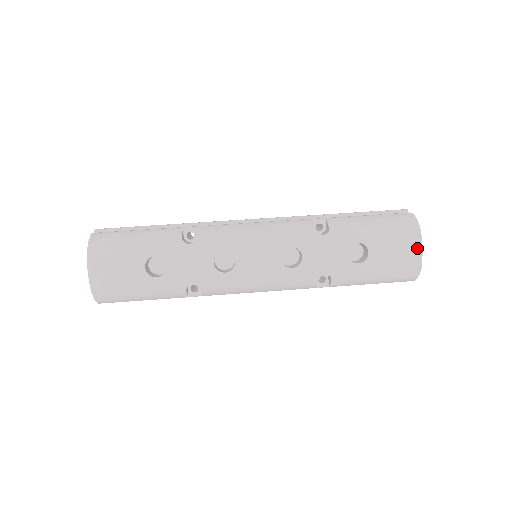
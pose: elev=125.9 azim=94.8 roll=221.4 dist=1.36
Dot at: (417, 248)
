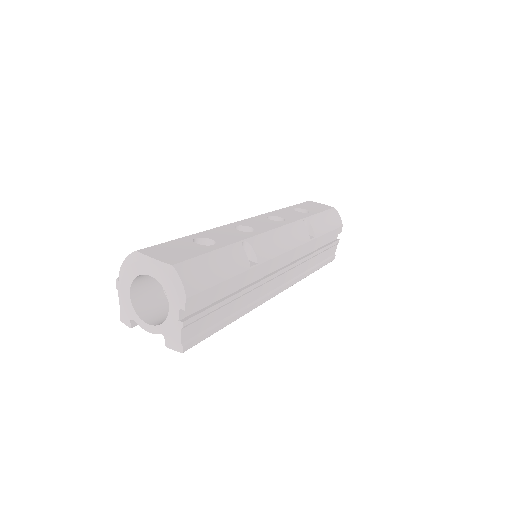
Dot at: (320, 204)
